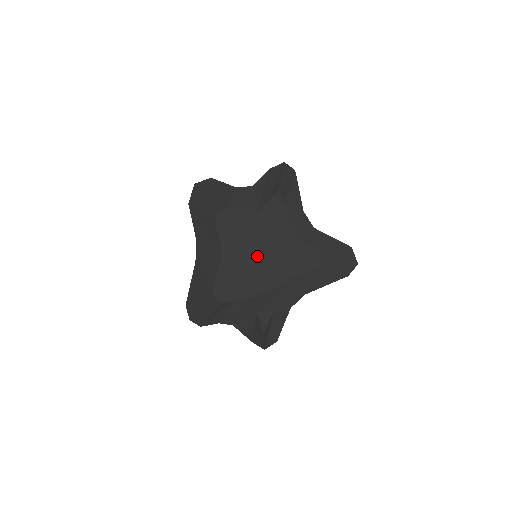
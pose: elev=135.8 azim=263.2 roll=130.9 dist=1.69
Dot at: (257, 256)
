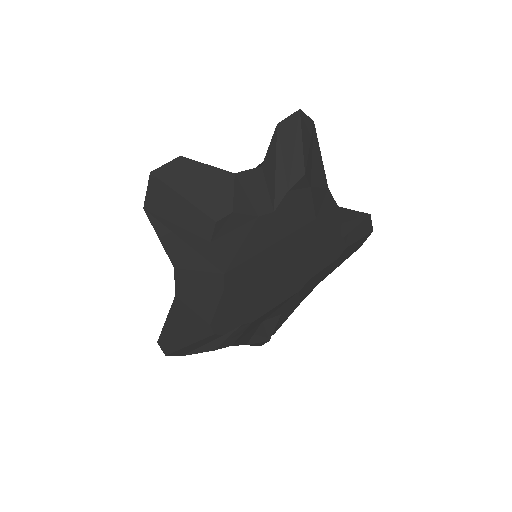
Dot at: (272, 268)
